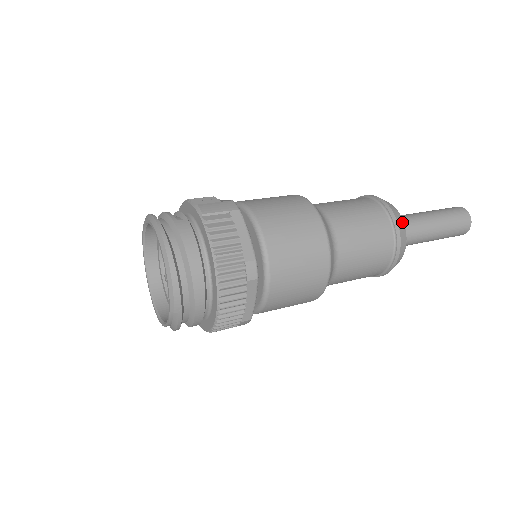
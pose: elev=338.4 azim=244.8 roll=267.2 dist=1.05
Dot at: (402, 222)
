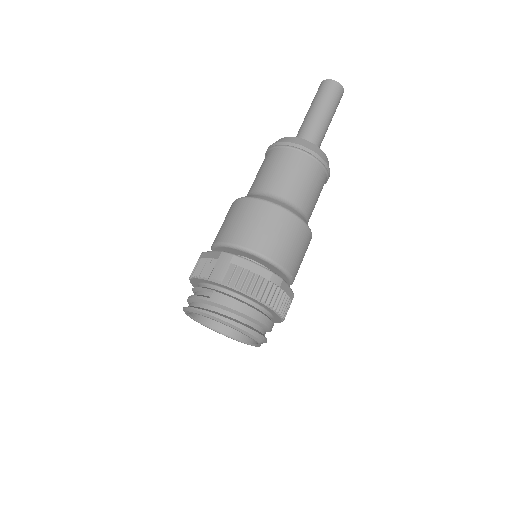
Dot at: (311, 144)
